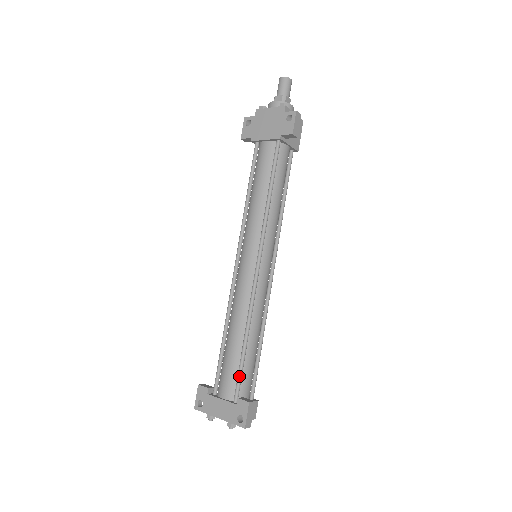
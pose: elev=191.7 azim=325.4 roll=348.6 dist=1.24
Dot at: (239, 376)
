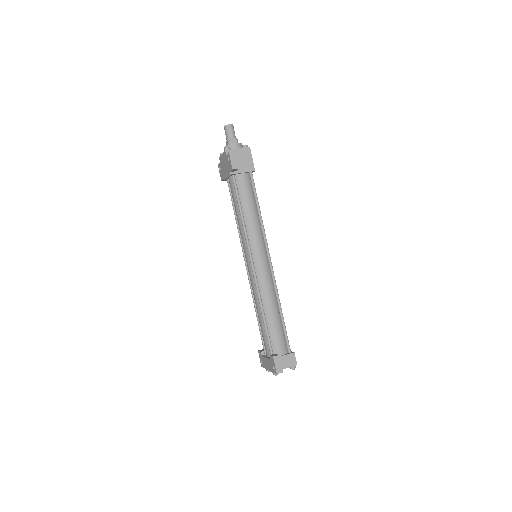
Dot at: (267, 341)
